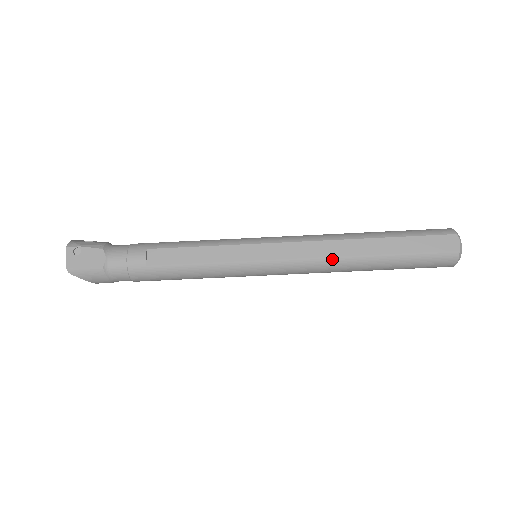
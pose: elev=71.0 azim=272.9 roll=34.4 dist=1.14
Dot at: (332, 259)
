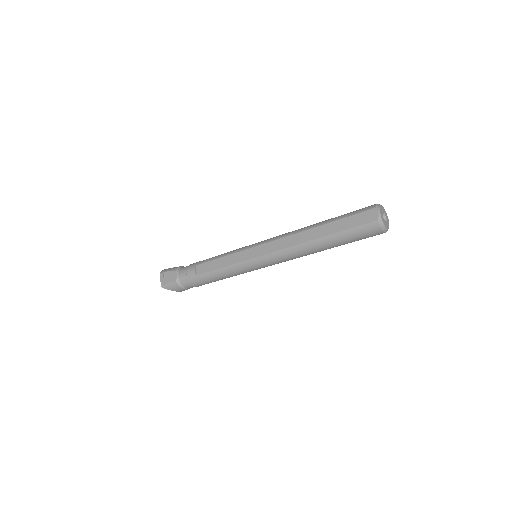
Dot at: (294, 247)
